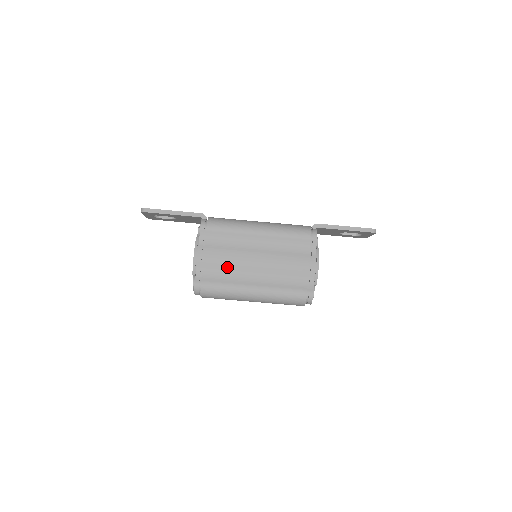
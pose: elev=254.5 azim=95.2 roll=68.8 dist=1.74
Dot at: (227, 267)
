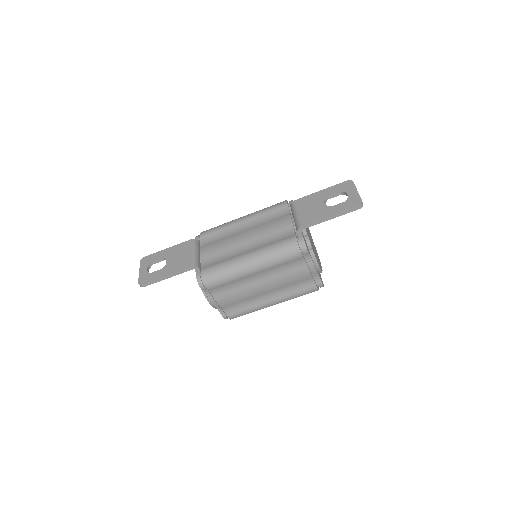
Dot at: (241, 301)
